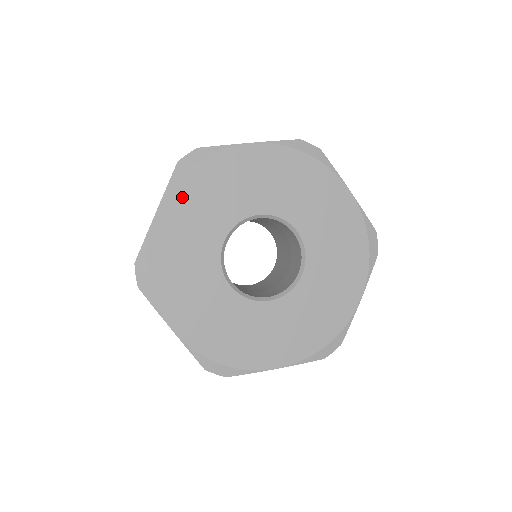
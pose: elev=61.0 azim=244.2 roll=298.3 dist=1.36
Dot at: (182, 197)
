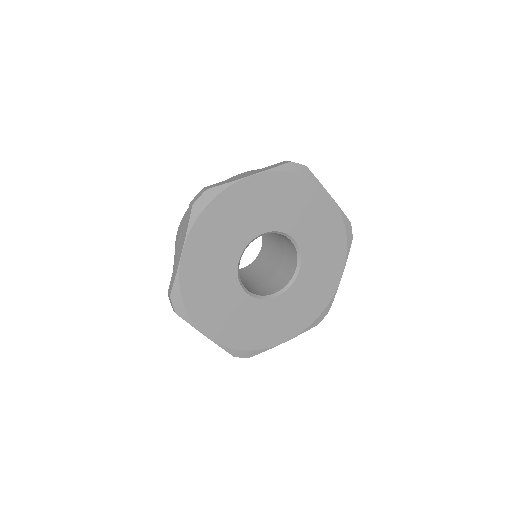
Dot at: (201, 235)
